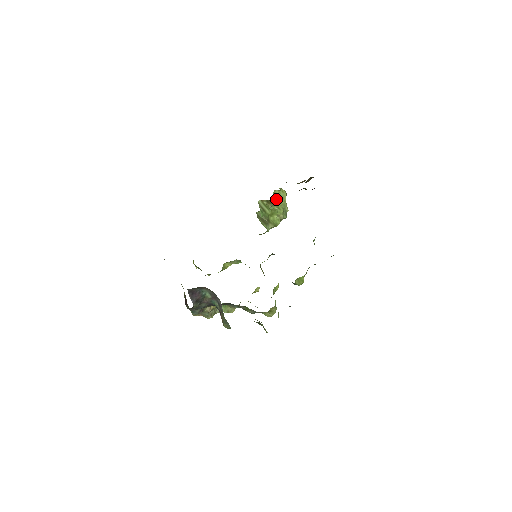
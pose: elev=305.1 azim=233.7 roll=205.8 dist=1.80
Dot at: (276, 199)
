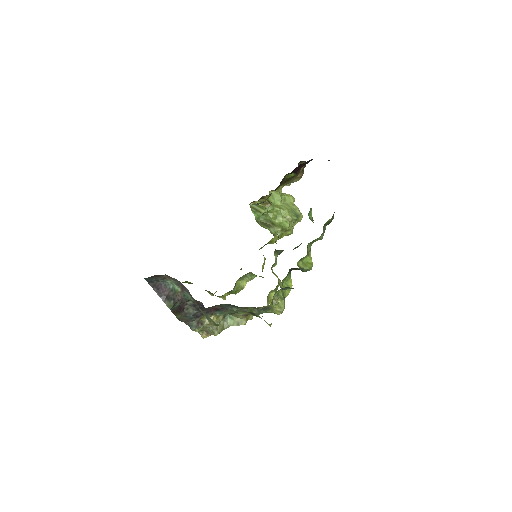
Dot at: (268, 196)
